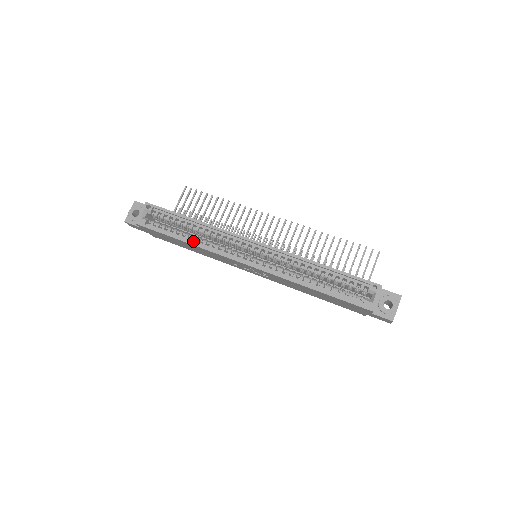
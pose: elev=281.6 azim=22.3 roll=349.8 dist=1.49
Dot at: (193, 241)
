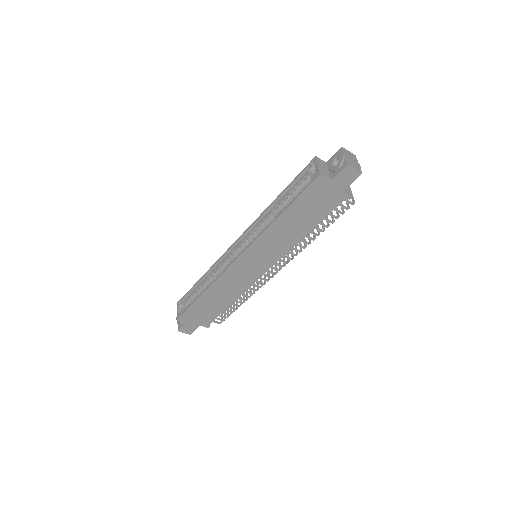
Dot at: (208, 289)
